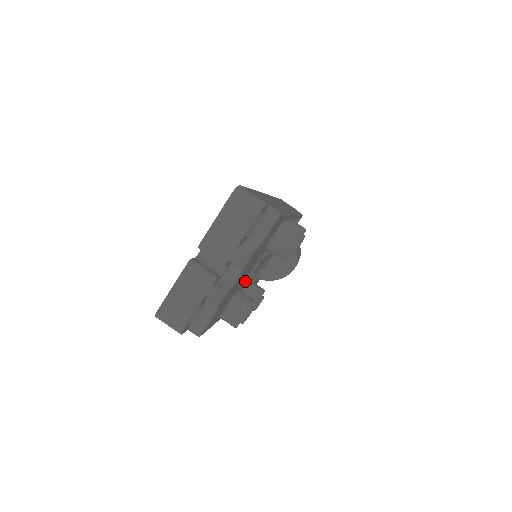
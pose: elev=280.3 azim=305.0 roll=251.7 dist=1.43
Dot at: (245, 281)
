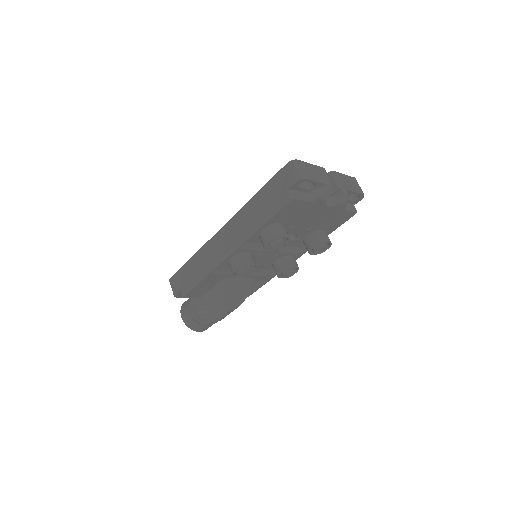
Dot at: occluded
